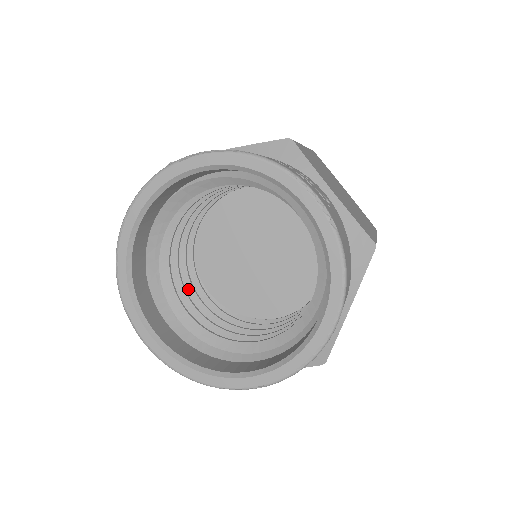
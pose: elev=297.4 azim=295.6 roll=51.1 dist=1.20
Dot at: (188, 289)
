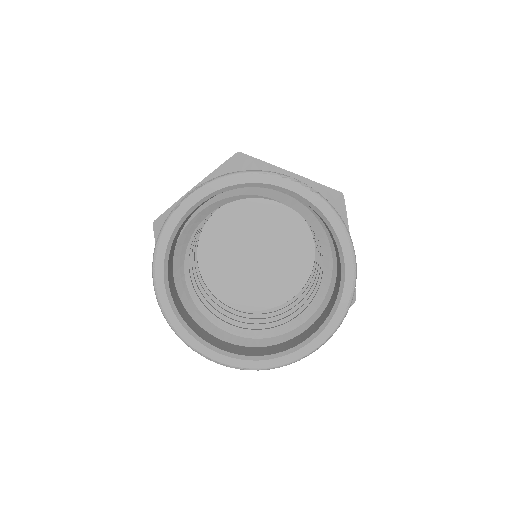
Dot at: occluded
